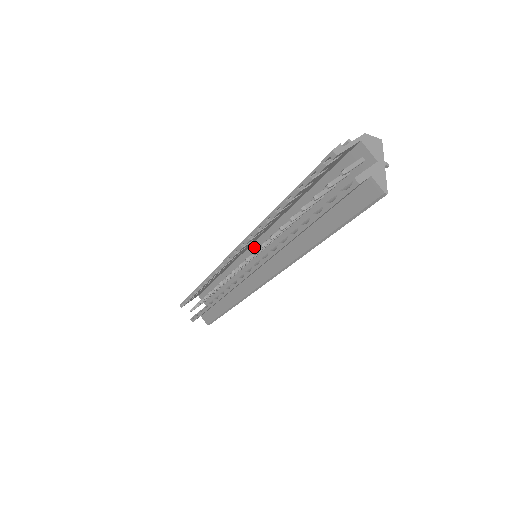
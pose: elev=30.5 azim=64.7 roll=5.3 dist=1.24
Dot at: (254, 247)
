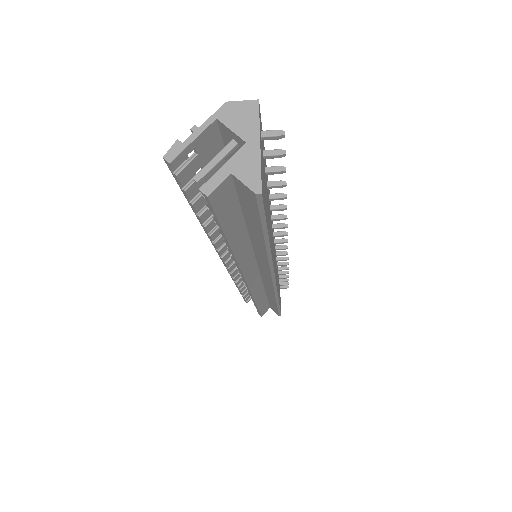
Dot at: occluded
